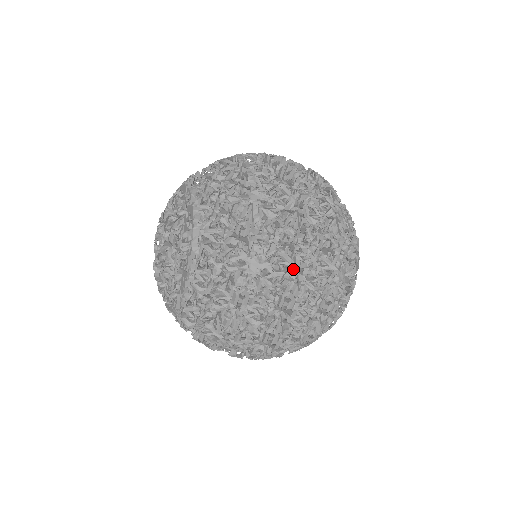
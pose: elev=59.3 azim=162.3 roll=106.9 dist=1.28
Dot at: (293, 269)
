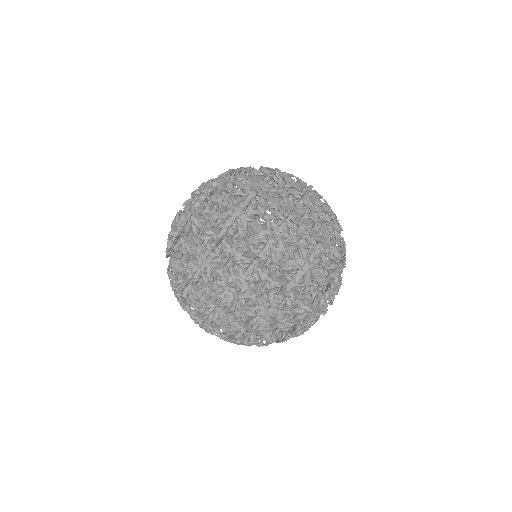
Dot at: (225, 282)
